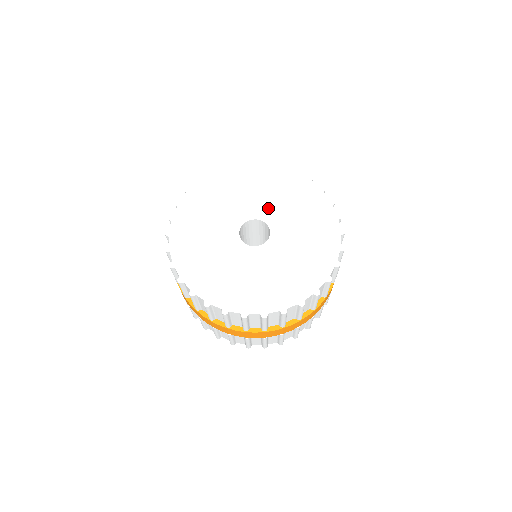
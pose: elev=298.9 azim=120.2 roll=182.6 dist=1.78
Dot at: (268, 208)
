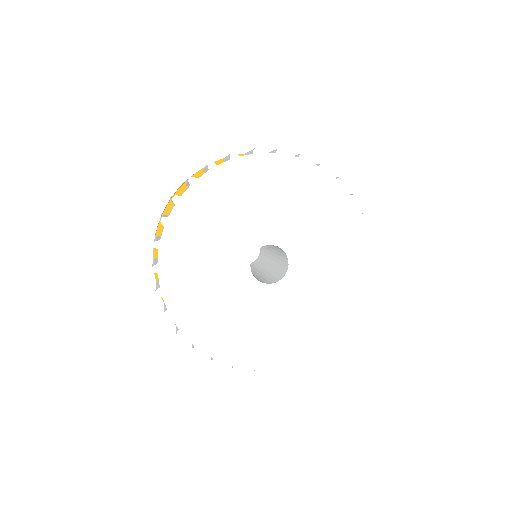
Dot at: (307, 252)
